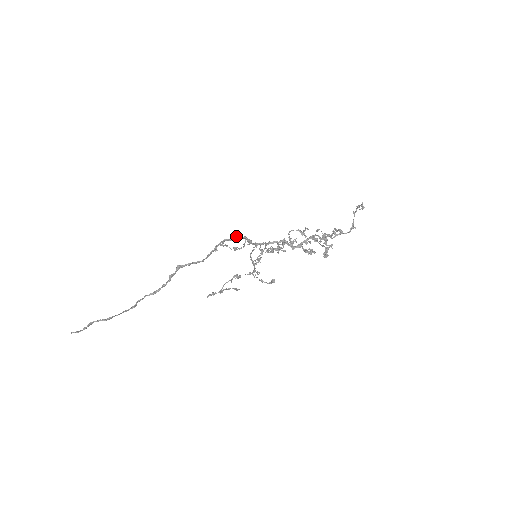
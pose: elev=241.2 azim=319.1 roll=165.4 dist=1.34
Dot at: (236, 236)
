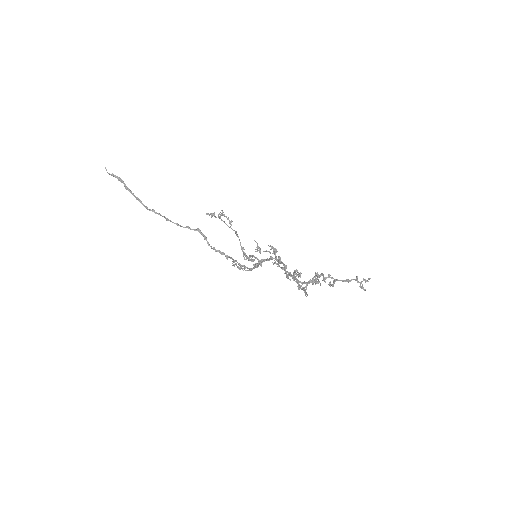
Dot at: occluded
